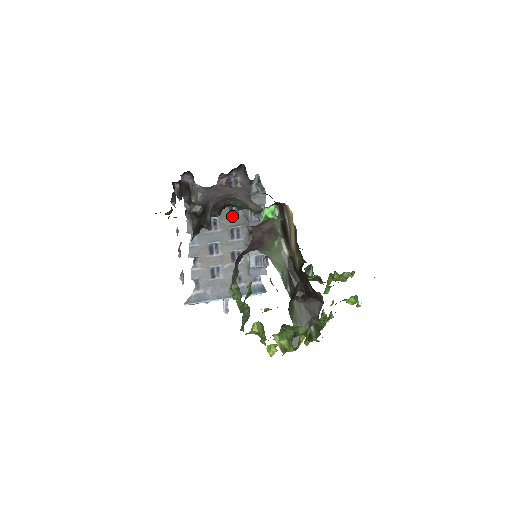
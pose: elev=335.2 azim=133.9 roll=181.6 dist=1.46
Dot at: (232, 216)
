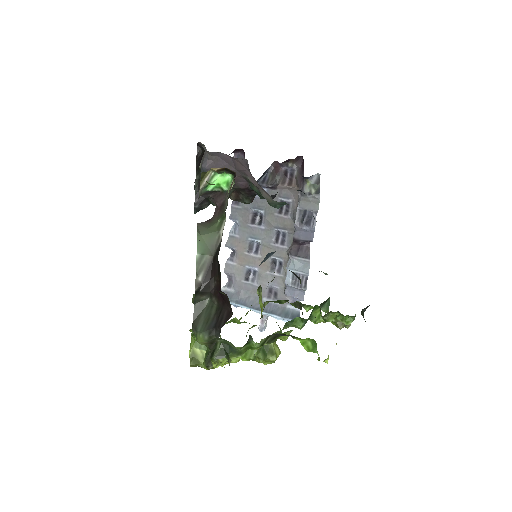
Dot at: (280, 216)
